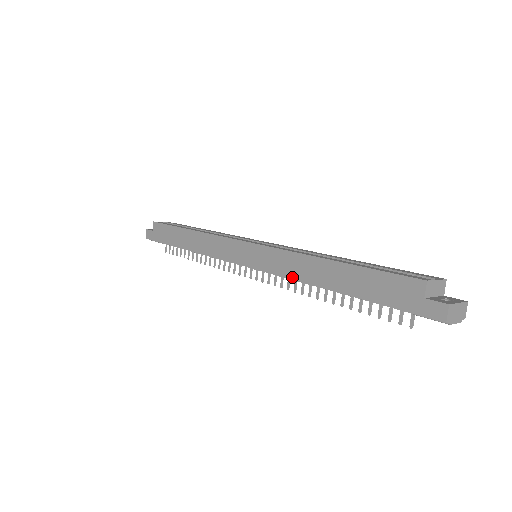
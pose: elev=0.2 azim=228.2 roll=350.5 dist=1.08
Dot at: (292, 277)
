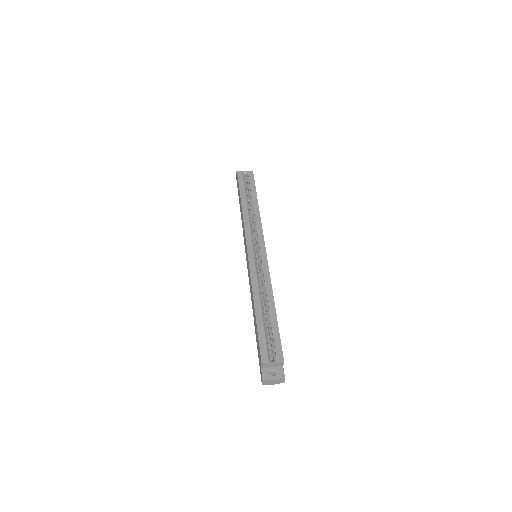
Dot at: occluded
